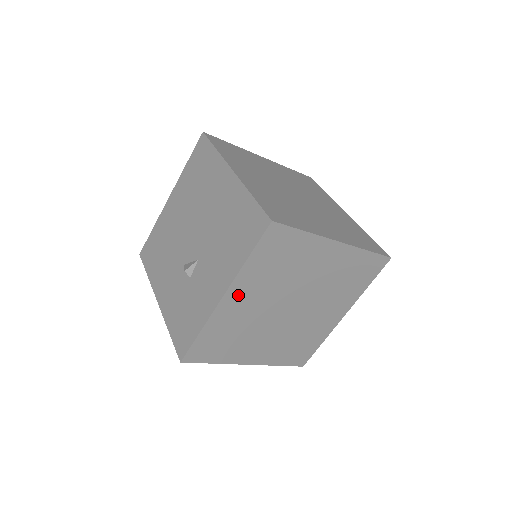
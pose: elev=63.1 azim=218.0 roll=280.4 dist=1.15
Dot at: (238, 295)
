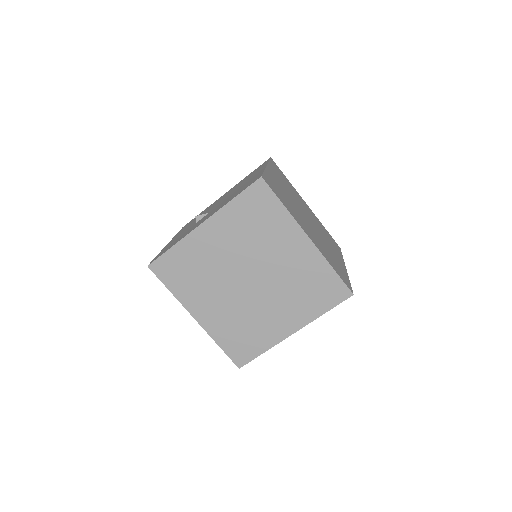
Dot at: (214, 231)
